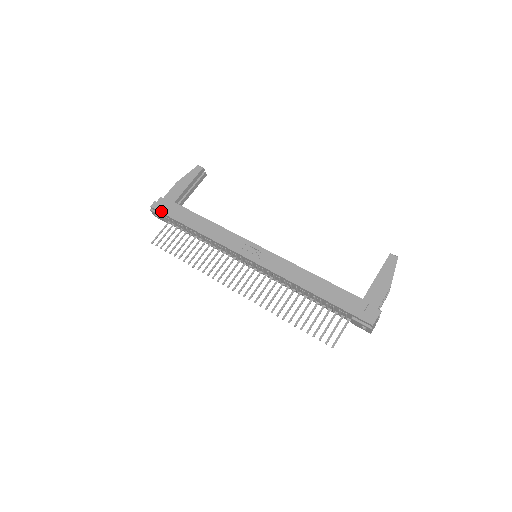
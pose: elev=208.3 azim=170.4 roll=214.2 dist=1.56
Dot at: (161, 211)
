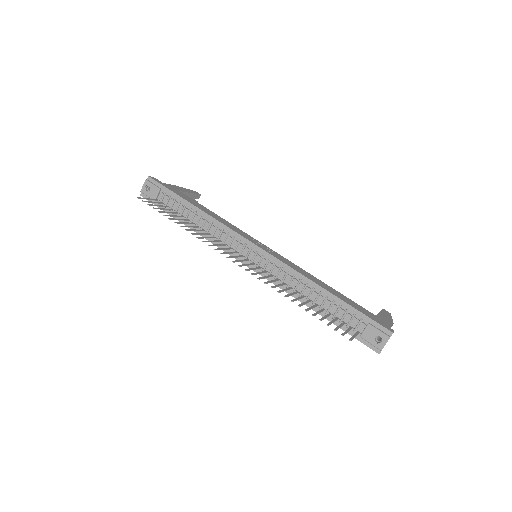
Dot at: (161, 183)
